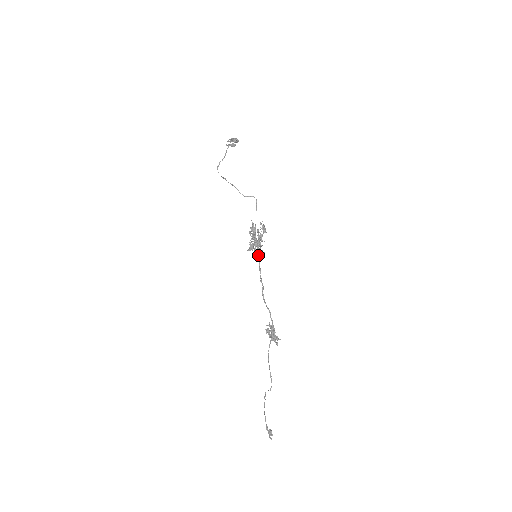
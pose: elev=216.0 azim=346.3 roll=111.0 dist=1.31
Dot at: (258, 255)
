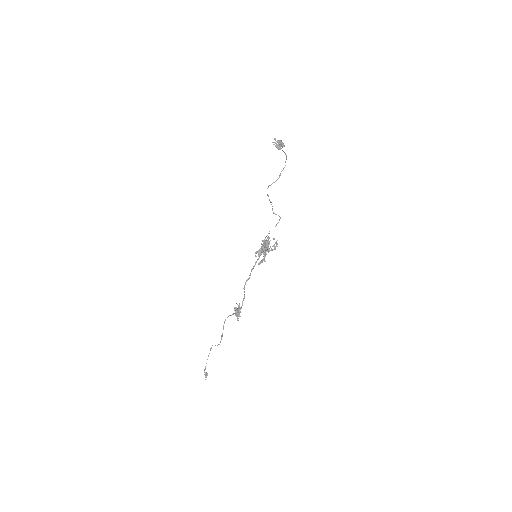
Dot at: (261, 261)
